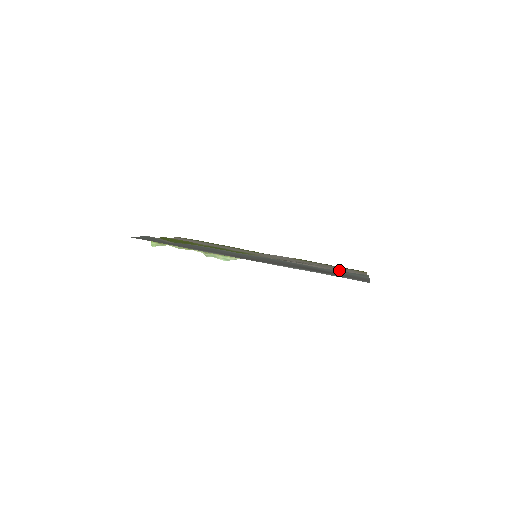
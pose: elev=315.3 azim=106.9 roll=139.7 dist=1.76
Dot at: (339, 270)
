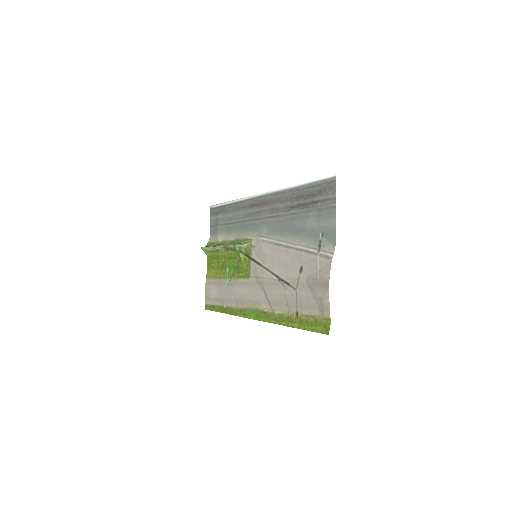
Dot at: (309, 272)
